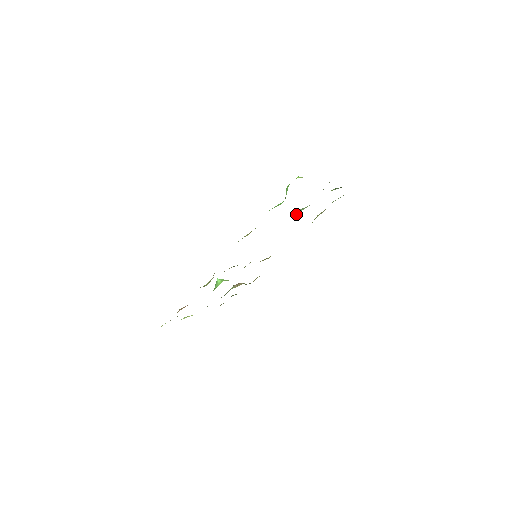
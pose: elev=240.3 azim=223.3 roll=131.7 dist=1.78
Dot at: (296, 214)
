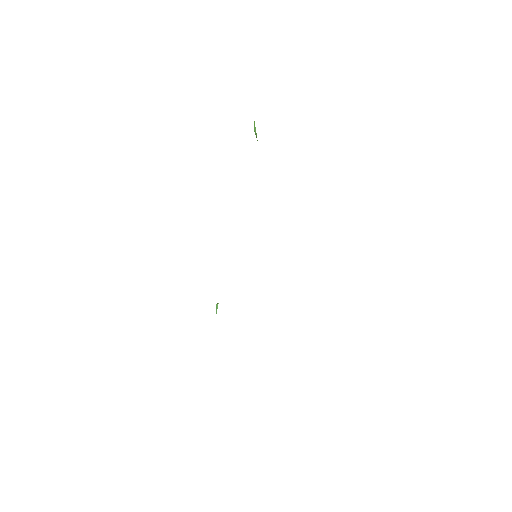
Dot at: occluded
